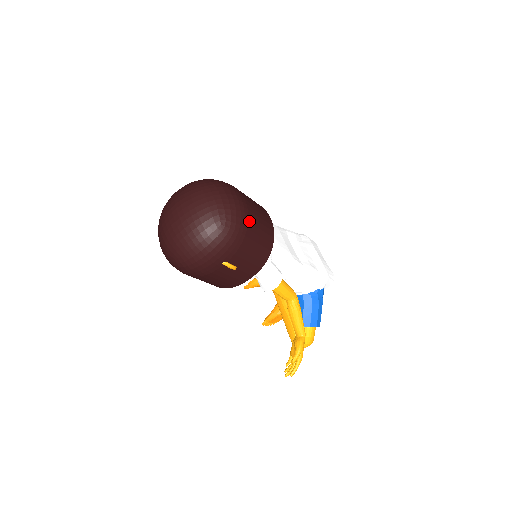
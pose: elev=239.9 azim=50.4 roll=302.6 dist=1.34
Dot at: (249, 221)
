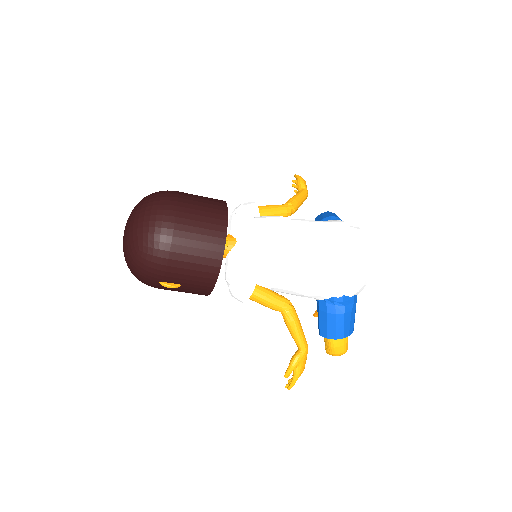
Dot at: (174, 243)
